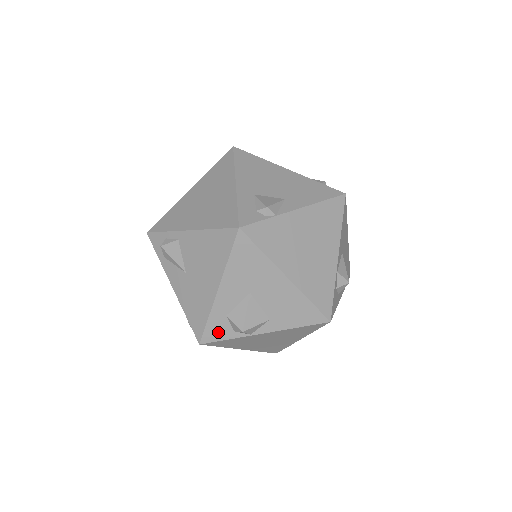
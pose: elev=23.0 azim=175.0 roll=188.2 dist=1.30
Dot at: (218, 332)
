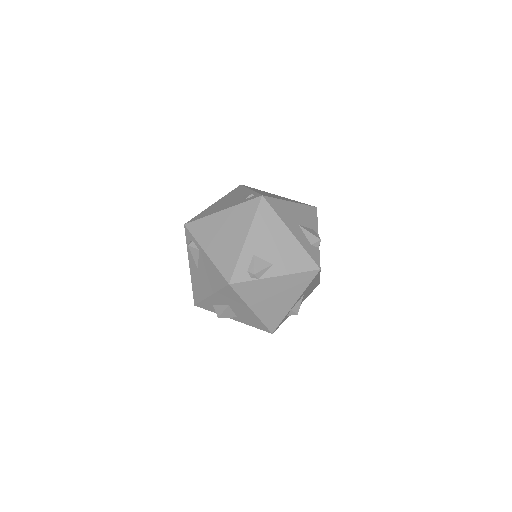
Dot at: (206, 307)
